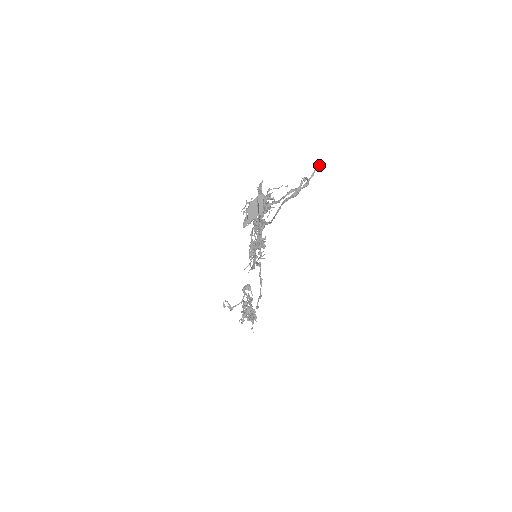
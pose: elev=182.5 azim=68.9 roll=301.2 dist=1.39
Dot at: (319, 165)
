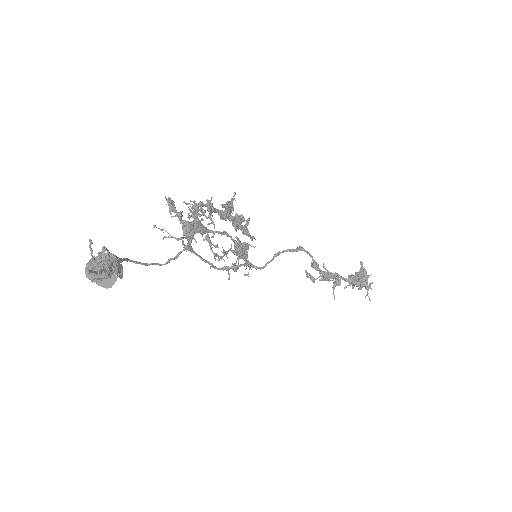
Dot at: (90, 240)
